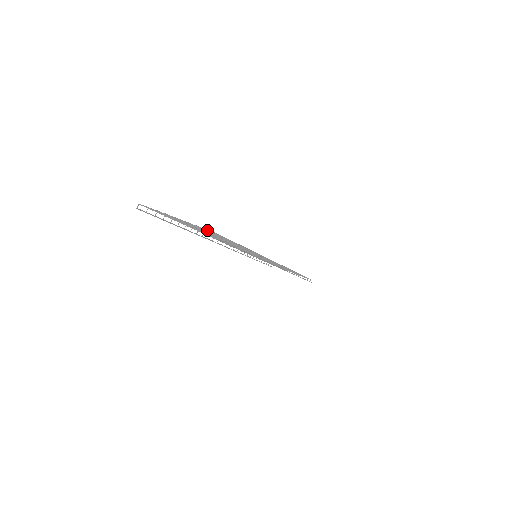
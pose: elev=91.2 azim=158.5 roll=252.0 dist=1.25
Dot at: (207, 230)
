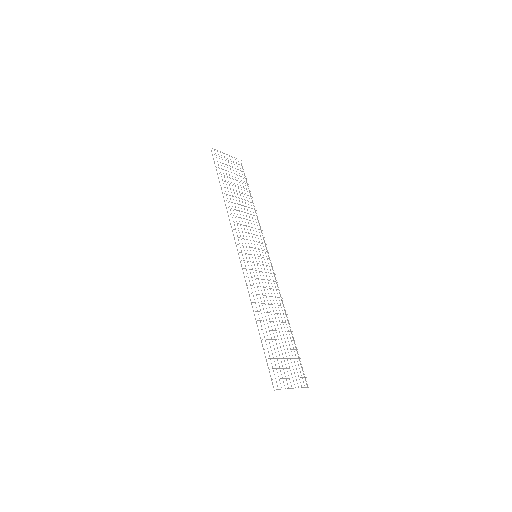
Dot at: occluded
